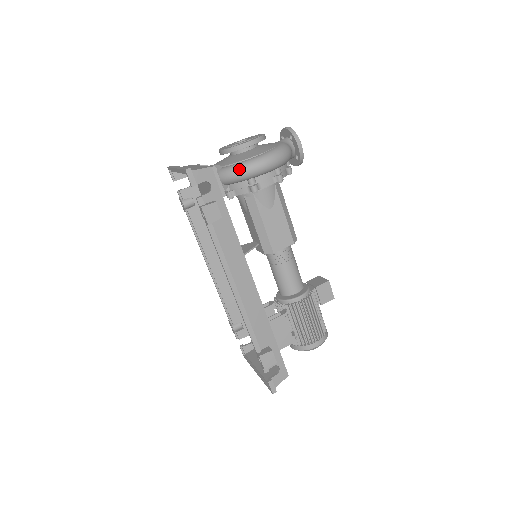
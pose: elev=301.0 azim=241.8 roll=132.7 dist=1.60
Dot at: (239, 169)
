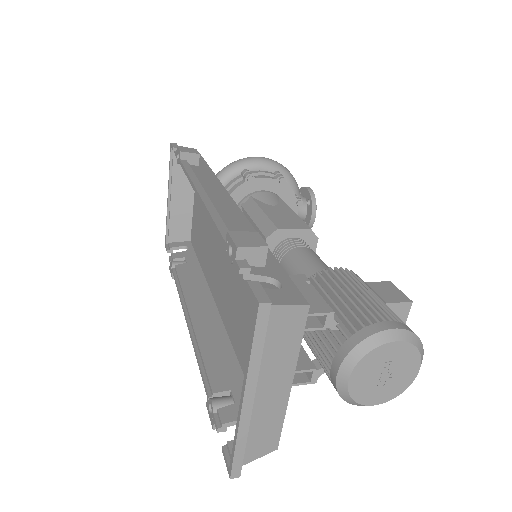
Dot at: (231, 163)
